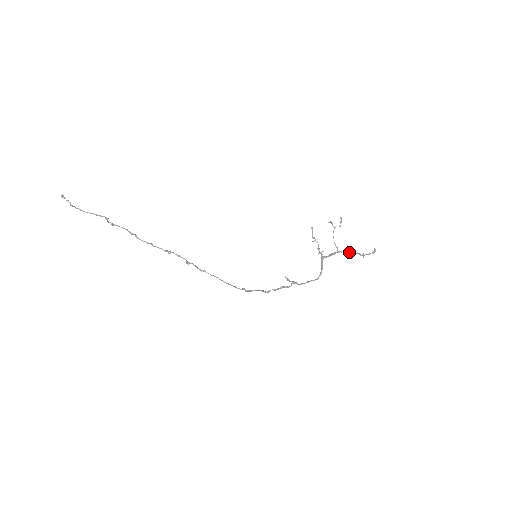
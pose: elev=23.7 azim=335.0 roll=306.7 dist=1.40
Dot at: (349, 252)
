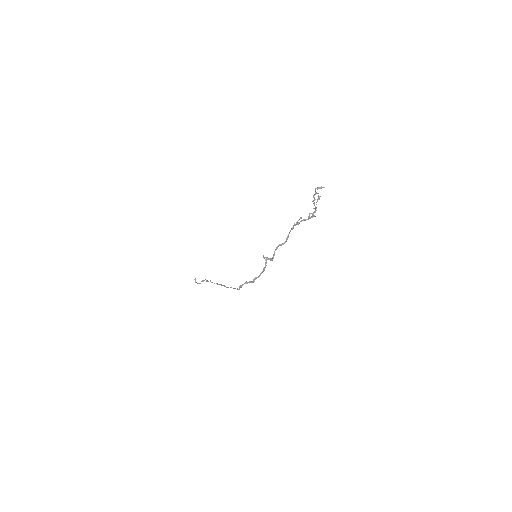
Dot at: (314, 212)
